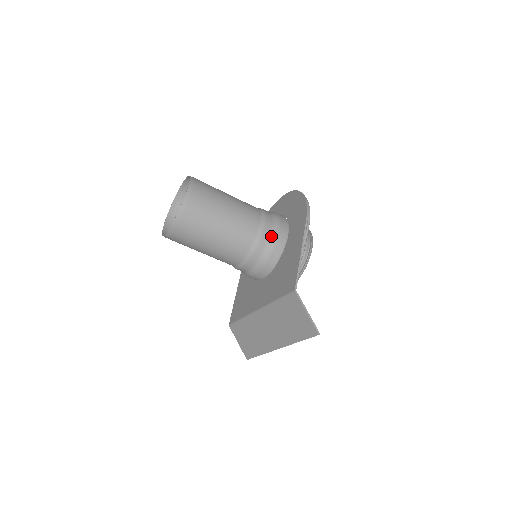
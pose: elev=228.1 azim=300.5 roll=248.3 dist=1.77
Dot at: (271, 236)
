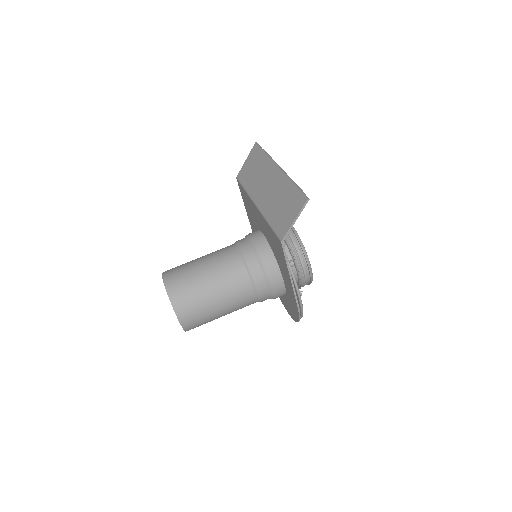
Dot at: occluded
